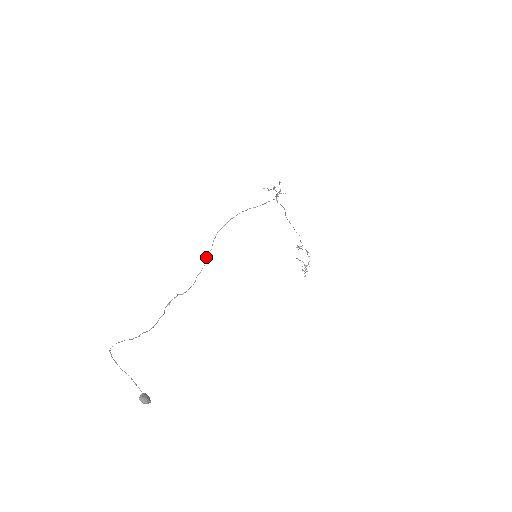
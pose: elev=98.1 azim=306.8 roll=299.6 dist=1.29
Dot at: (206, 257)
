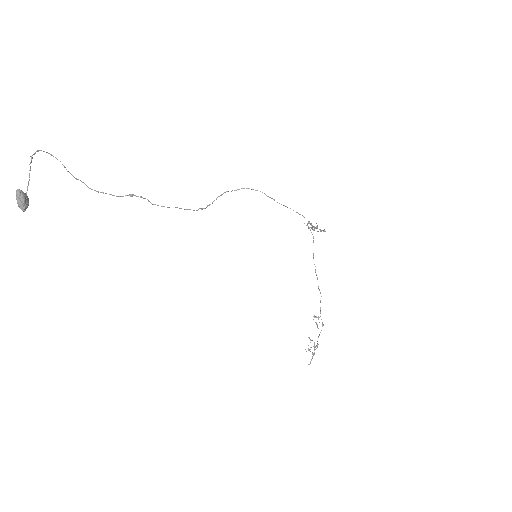
Dot at: occluded
